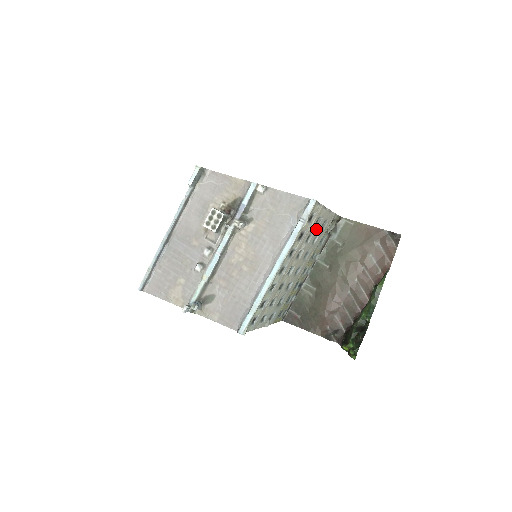
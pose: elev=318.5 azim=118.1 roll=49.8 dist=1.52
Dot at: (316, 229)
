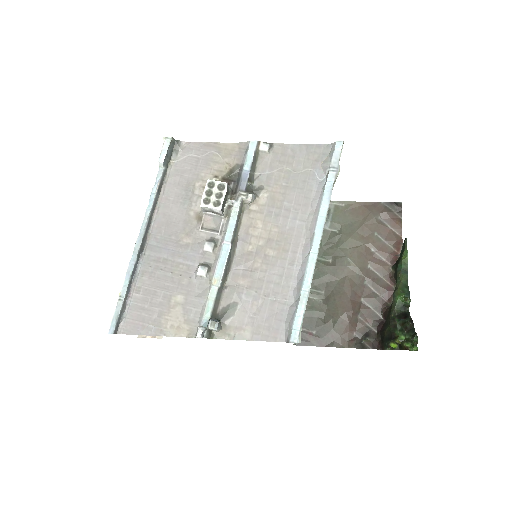
Dot at: occluded
